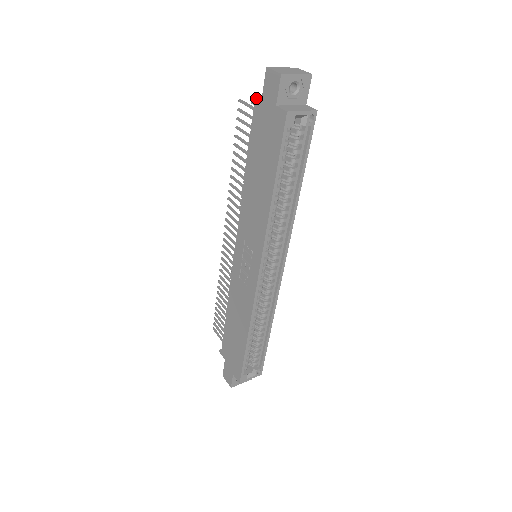
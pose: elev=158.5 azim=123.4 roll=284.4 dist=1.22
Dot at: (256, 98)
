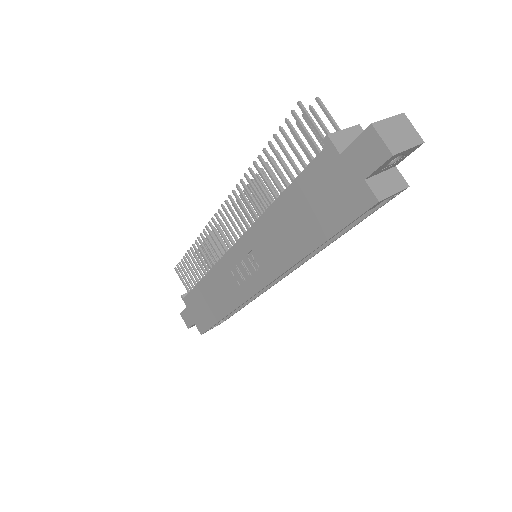
Dot at: (332, 133)
